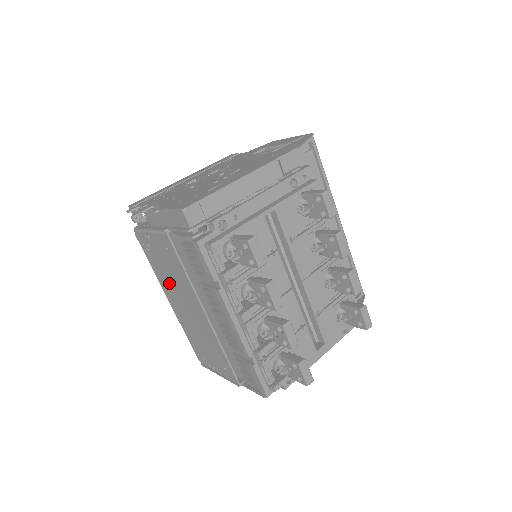
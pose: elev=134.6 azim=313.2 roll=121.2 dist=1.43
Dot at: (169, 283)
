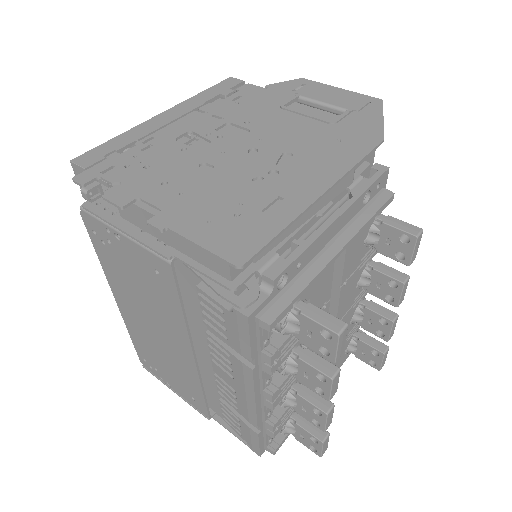
Dot at: (131, 293)
